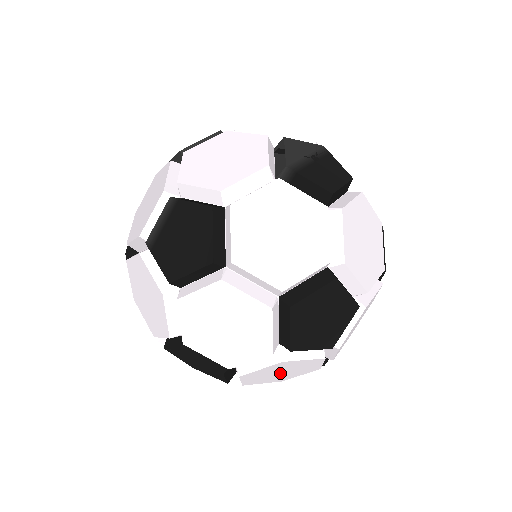
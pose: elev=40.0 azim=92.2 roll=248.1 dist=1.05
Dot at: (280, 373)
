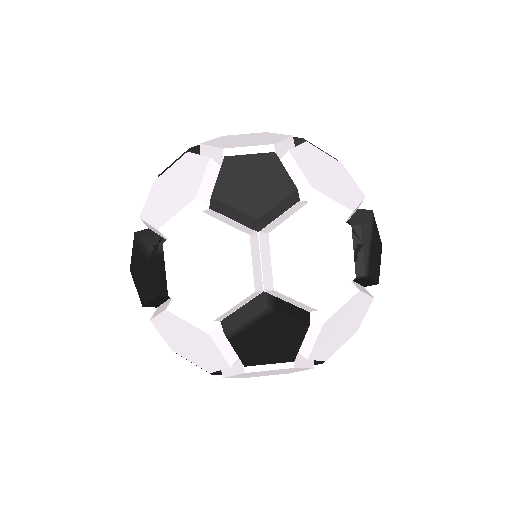
Dot at: occluded
